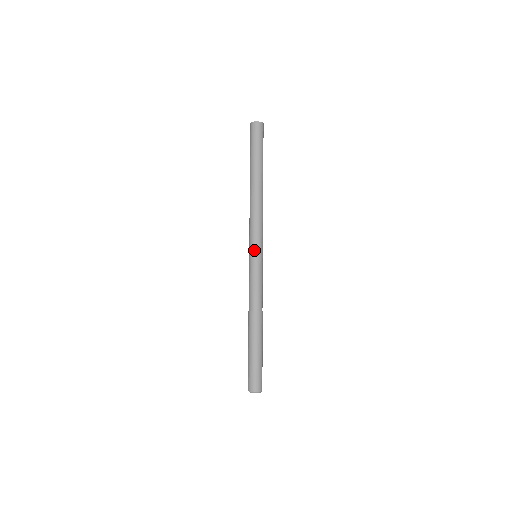
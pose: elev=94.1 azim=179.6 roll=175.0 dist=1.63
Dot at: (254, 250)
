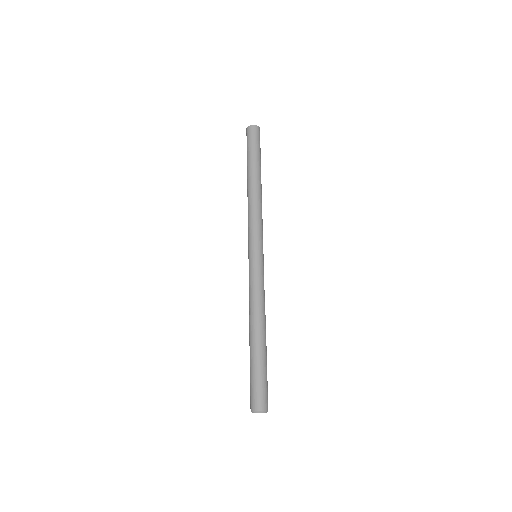
Dot at: (250, 249)
